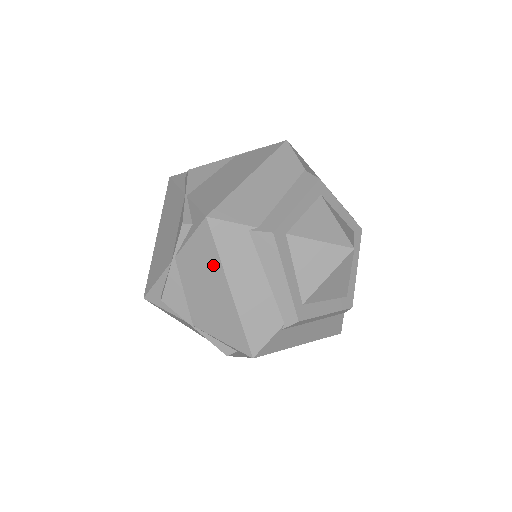
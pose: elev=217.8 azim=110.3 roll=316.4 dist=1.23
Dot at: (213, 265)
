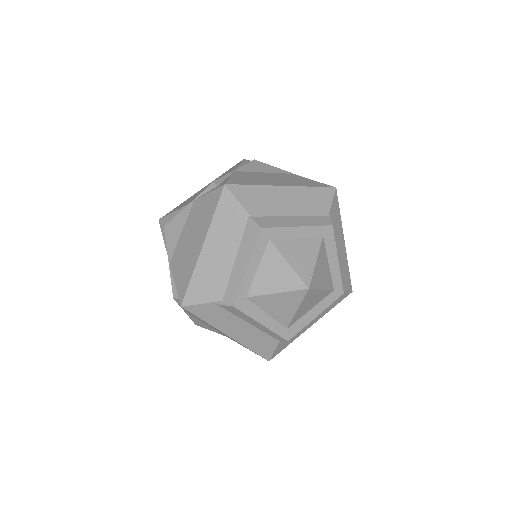
Dot at: occluded
